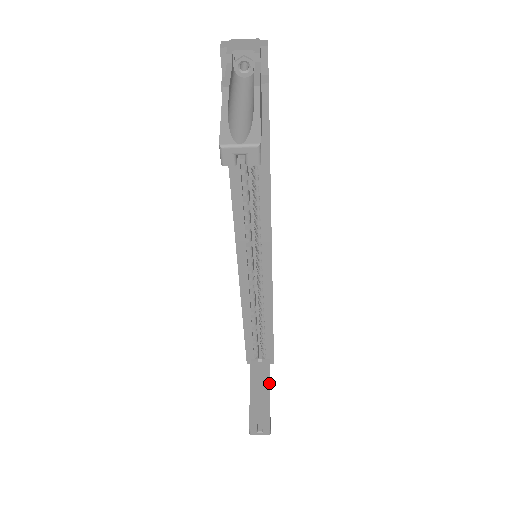
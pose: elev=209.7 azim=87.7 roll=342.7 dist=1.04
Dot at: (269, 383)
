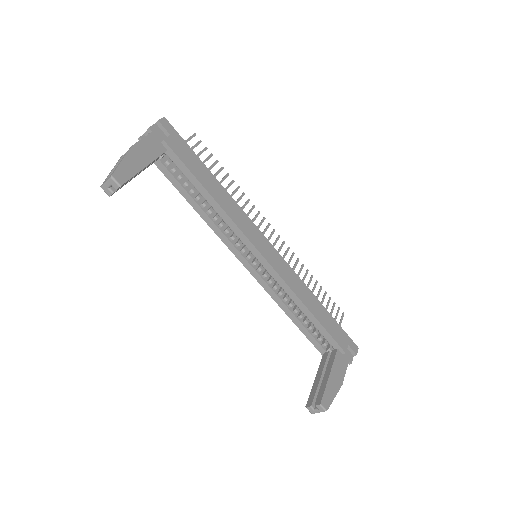
Dot at: (331, 368)
